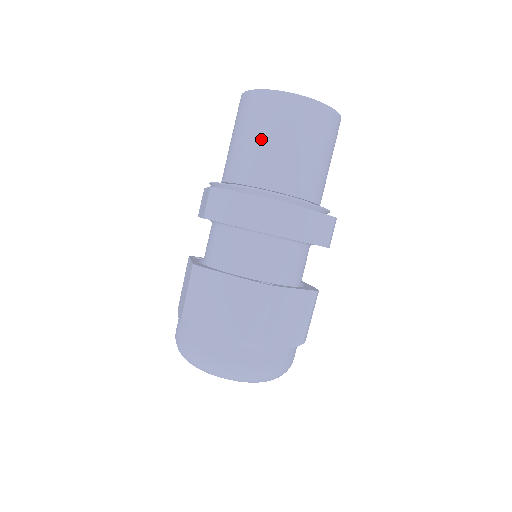
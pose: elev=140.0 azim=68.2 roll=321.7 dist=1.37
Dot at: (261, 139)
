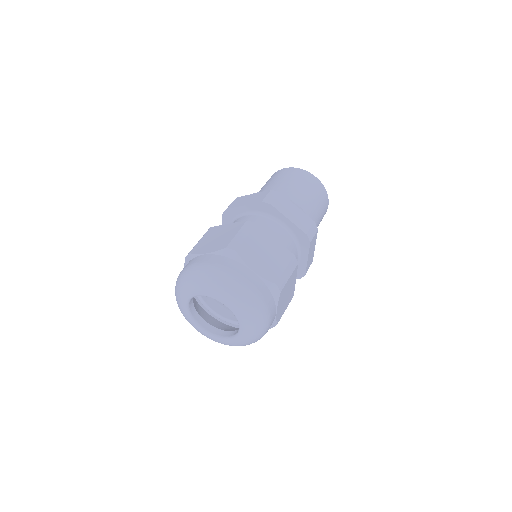
Dot at: (269, 184)
